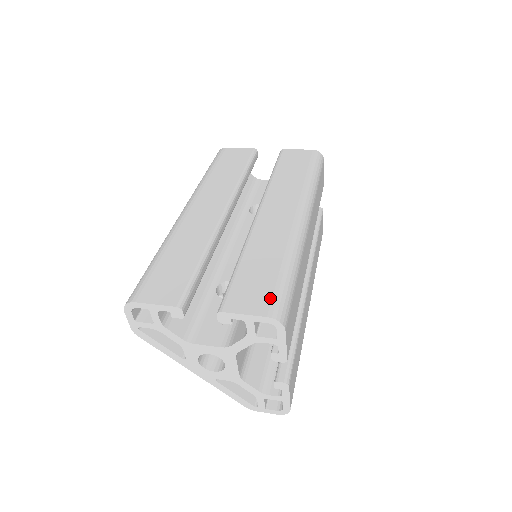
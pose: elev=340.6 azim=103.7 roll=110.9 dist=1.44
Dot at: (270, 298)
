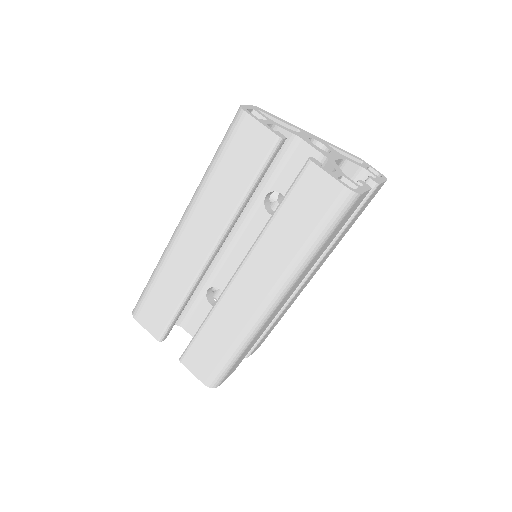
Dot at: (210, 372)
